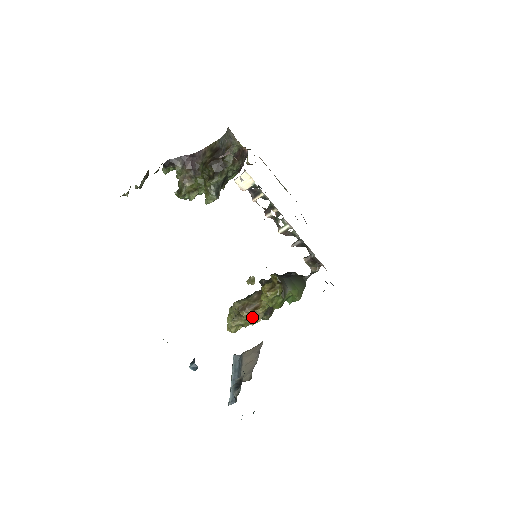
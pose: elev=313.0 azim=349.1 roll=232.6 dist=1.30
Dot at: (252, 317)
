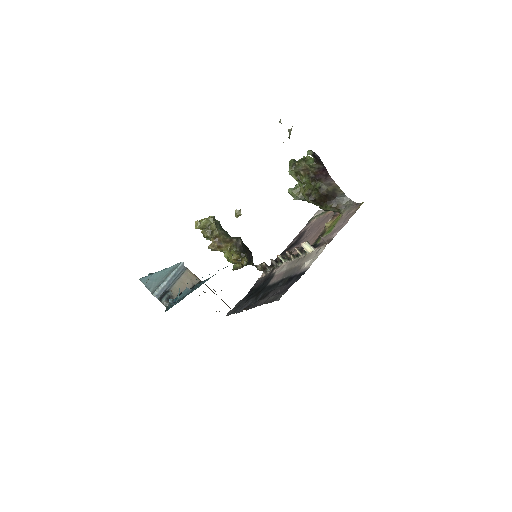
Dot at: (212, 247)
